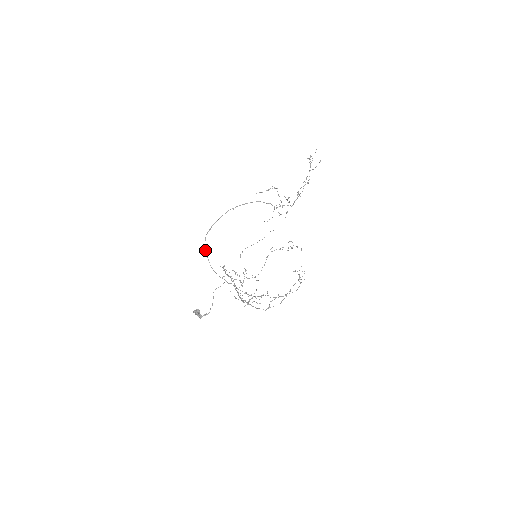
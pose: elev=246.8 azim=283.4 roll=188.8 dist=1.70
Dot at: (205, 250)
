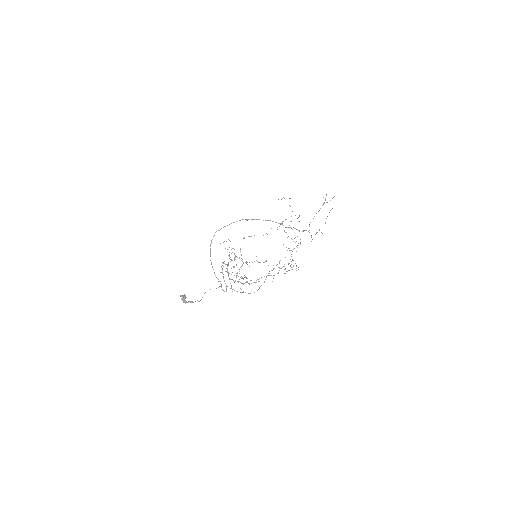
Dot at: (210, 245)
